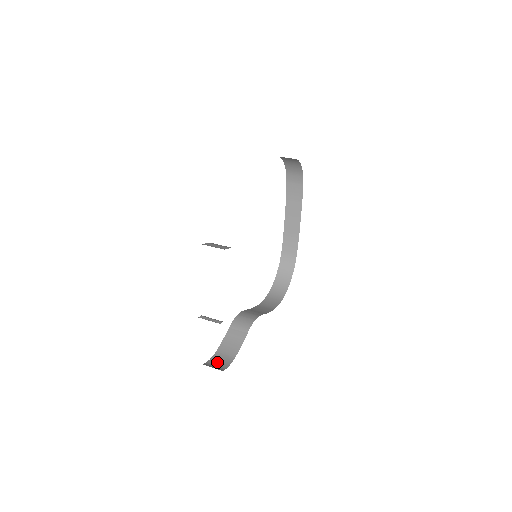
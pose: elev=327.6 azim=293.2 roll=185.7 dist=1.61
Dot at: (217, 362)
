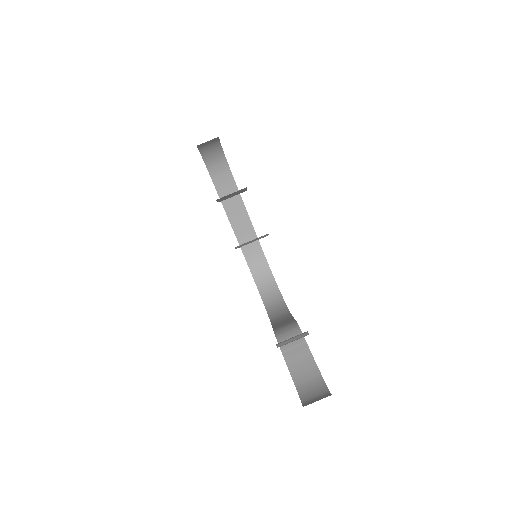
Dot at: (311, 394)
